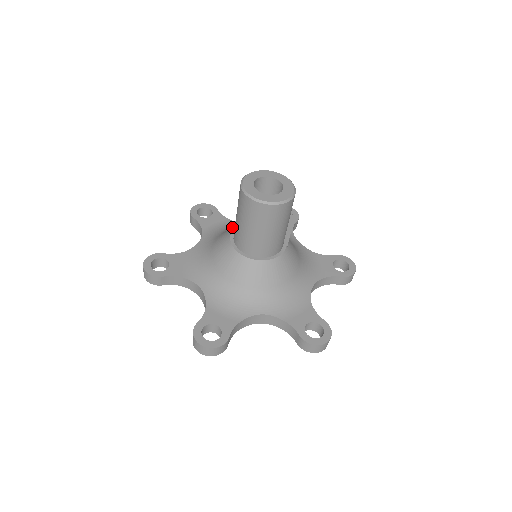
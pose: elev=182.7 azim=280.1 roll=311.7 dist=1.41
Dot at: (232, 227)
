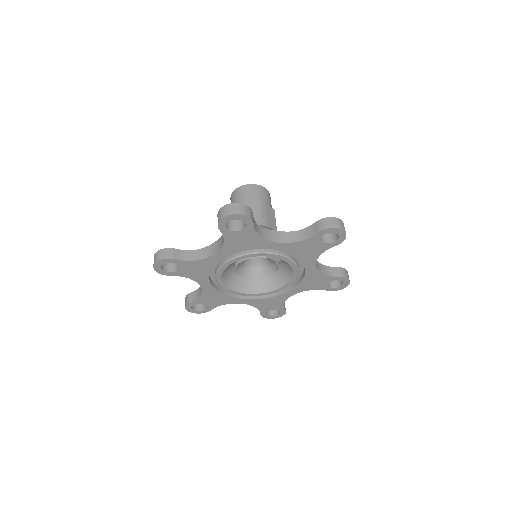
Dot at: occluded
